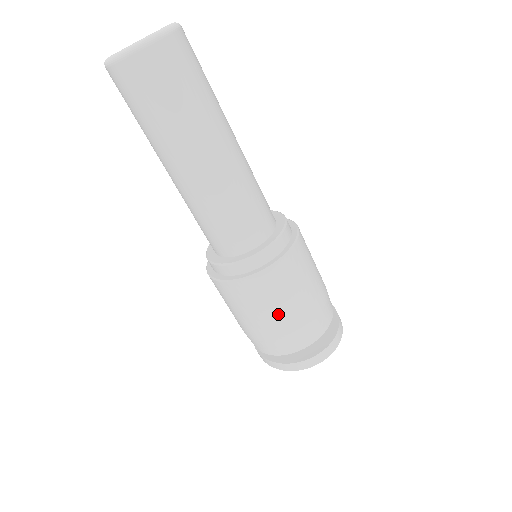
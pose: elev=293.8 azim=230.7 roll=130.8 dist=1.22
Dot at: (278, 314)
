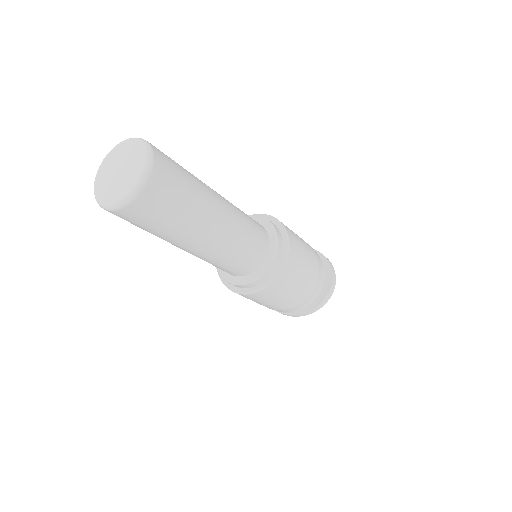
Dot at: (302, 282)
